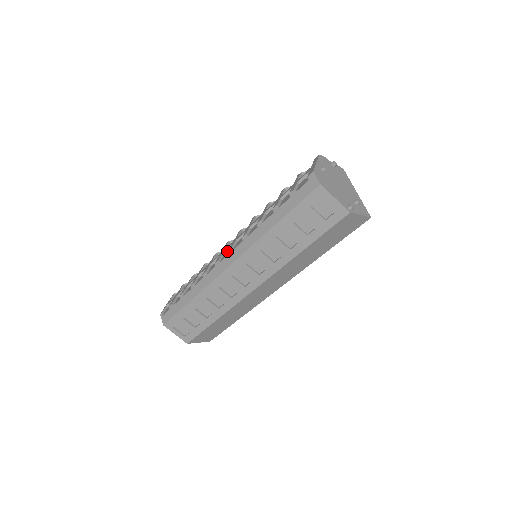
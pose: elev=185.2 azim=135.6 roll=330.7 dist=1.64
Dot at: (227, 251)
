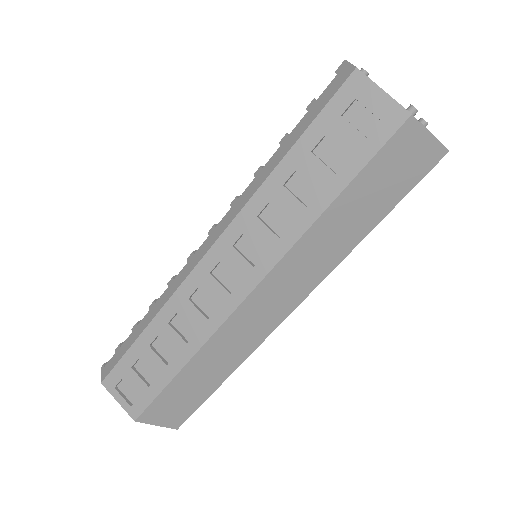
Dot at: occluded
